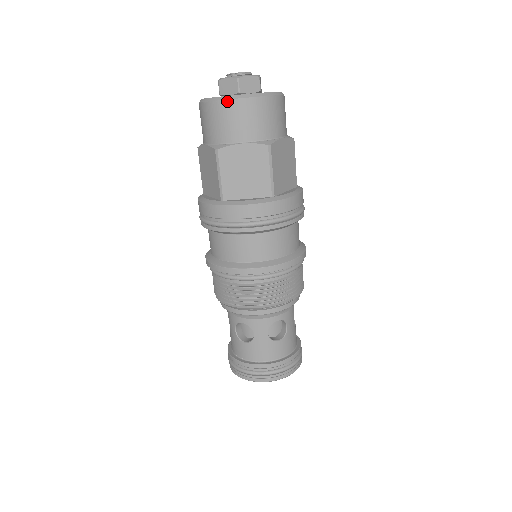
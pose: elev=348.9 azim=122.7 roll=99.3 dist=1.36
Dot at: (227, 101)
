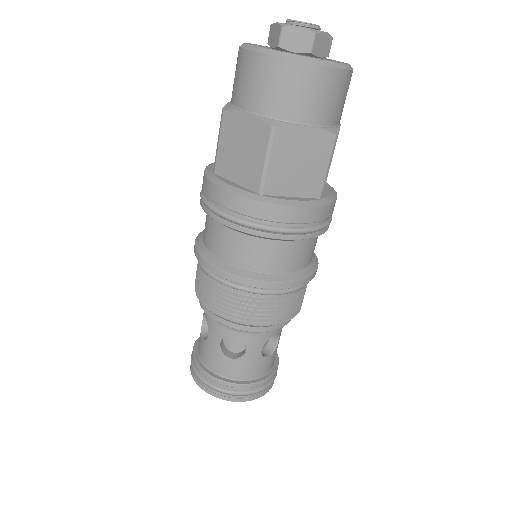
Dot at: (306, 64)
